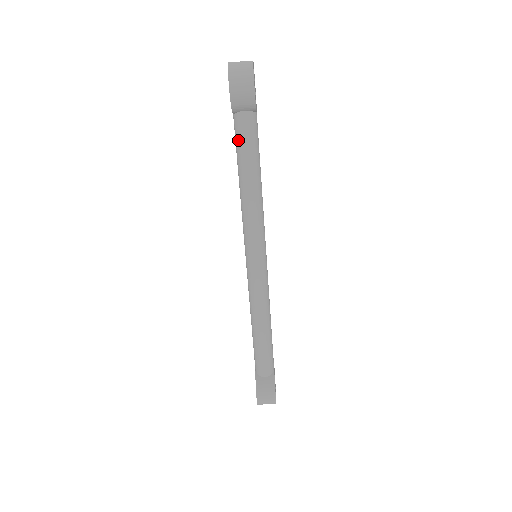
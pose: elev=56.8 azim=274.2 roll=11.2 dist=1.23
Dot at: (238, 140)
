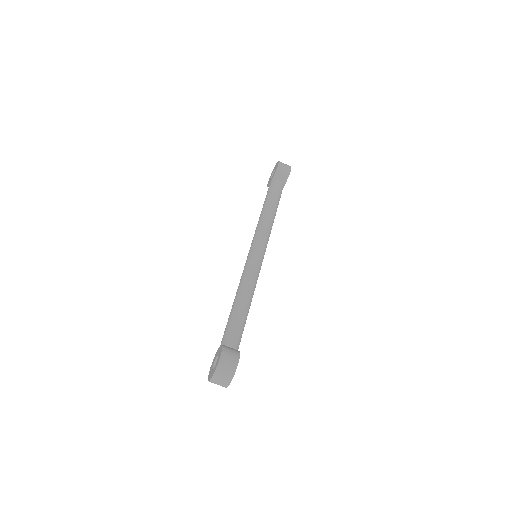
Dot at: (271, 191)
